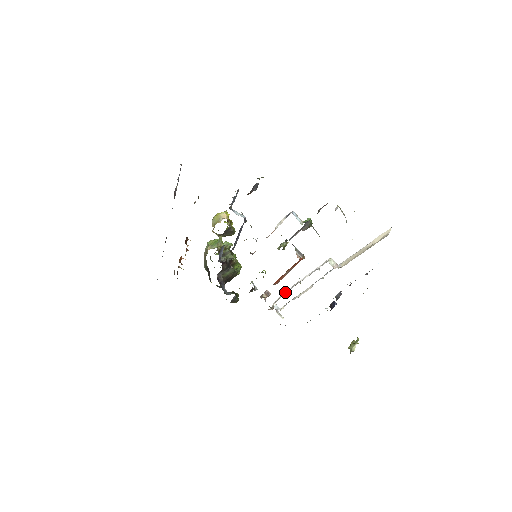
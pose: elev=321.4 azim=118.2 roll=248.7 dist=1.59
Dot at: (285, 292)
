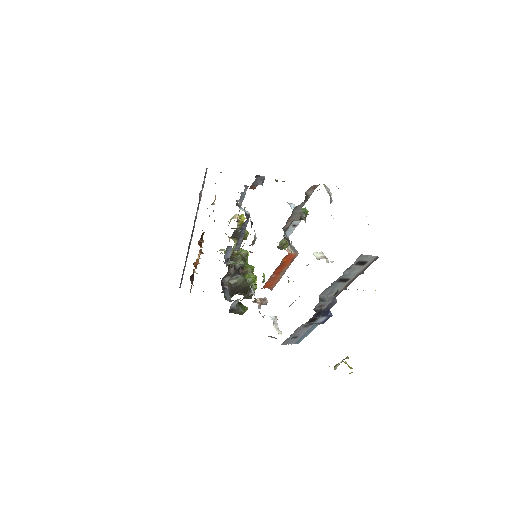
Dot at: occluded
